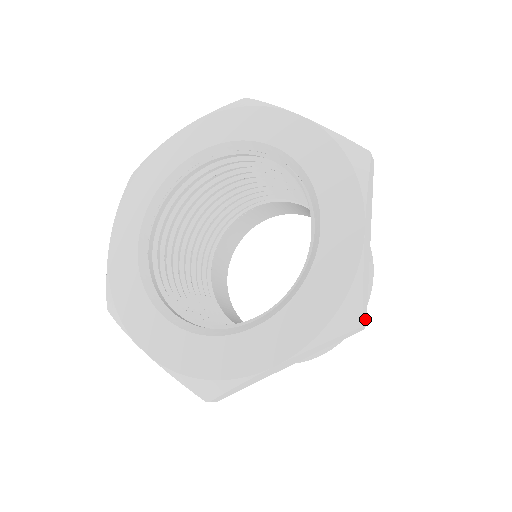
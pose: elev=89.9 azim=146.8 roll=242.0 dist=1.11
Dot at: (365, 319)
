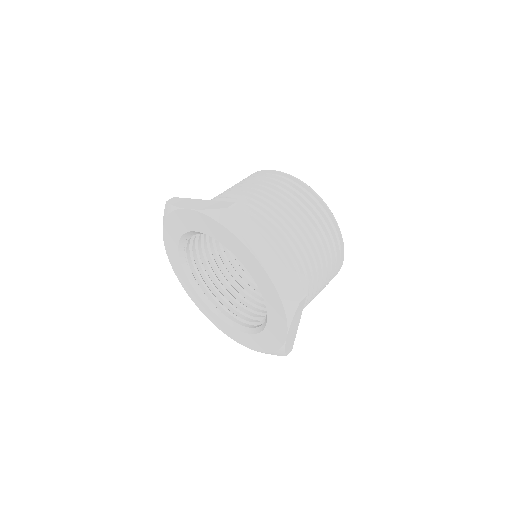
Dot at: (301, 293)
